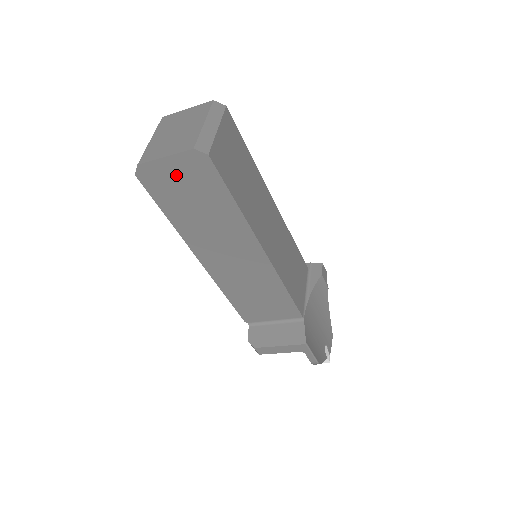
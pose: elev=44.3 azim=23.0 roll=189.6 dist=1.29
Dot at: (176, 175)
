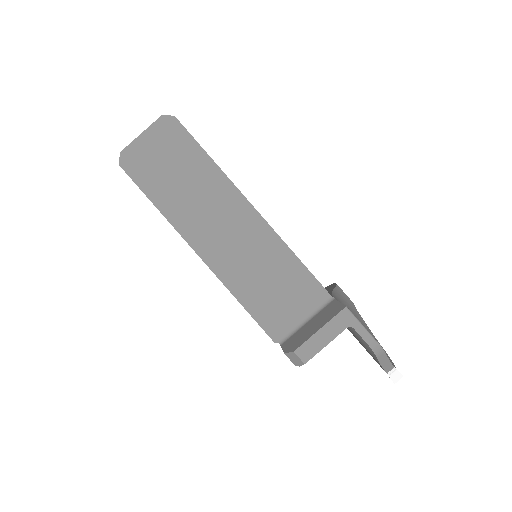
Dot at: (153, 149)
